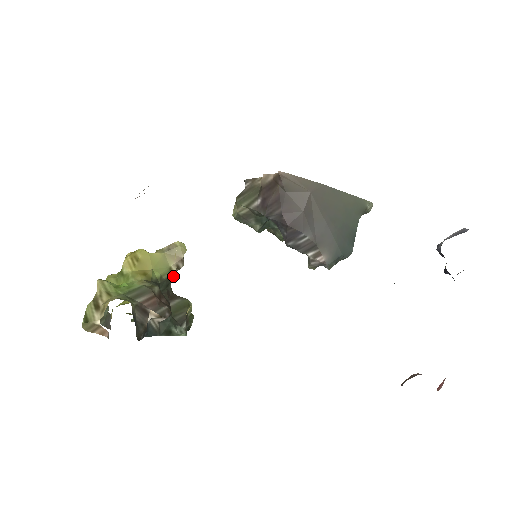
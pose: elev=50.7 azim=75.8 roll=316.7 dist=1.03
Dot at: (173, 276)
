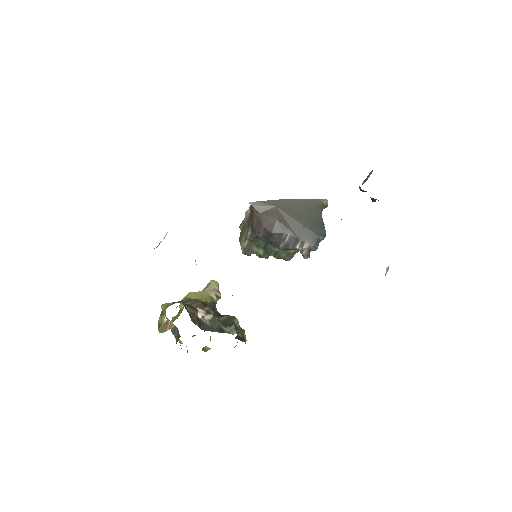
Dot at: (216, 303)
